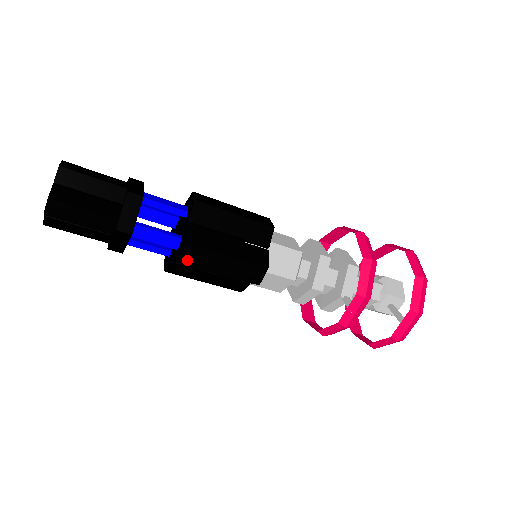
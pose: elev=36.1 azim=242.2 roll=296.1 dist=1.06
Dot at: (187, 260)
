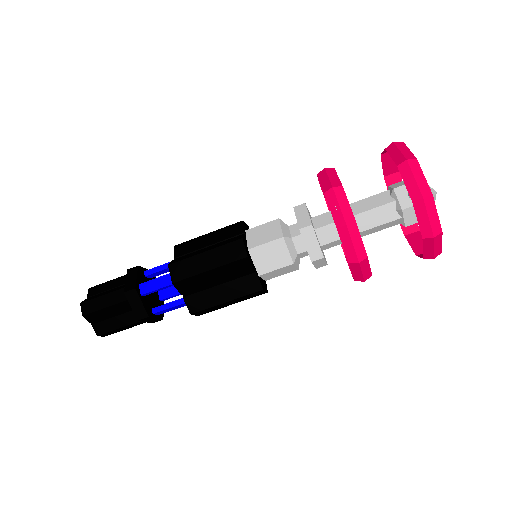
Dot at: (178, 277)
